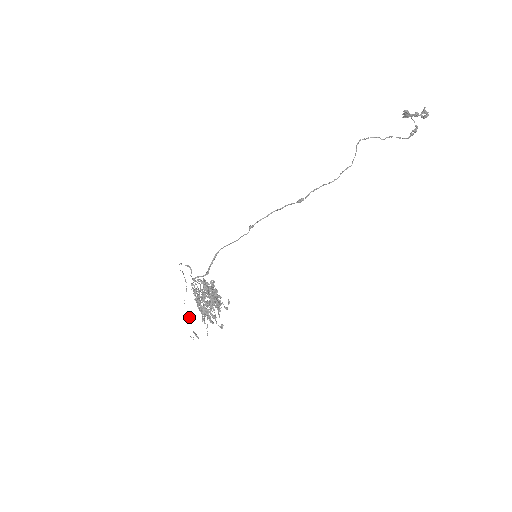
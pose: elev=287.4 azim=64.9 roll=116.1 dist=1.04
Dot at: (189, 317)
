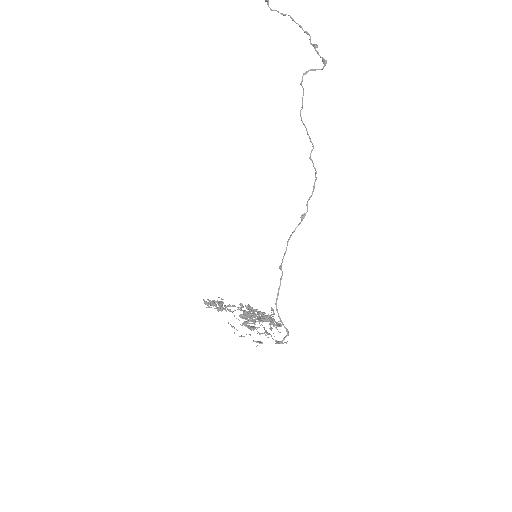
Dot at: (241, 336)
